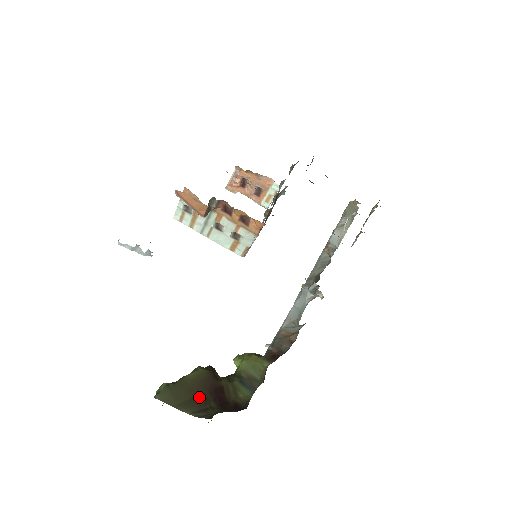
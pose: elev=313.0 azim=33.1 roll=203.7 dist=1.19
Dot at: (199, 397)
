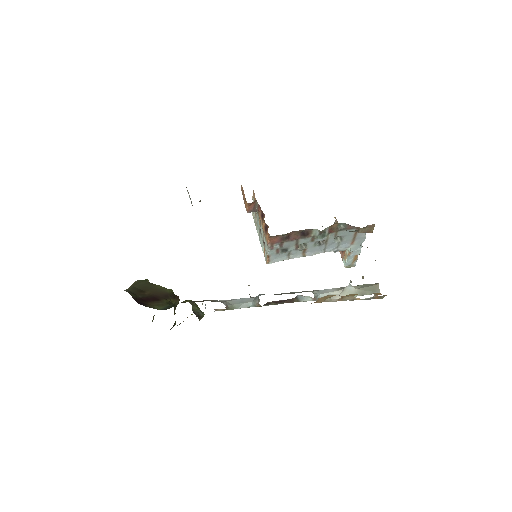
Dot at: (144, 292)
